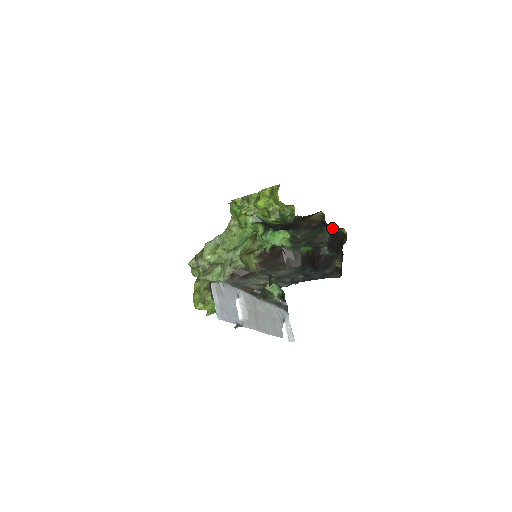
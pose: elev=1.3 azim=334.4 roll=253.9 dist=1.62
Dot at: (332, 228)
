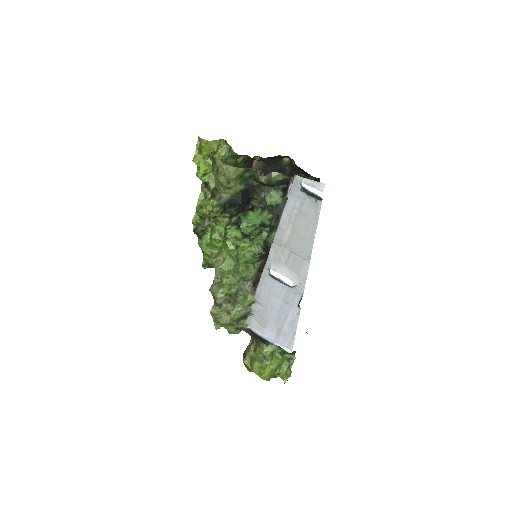
Dot at: (276, 167)
